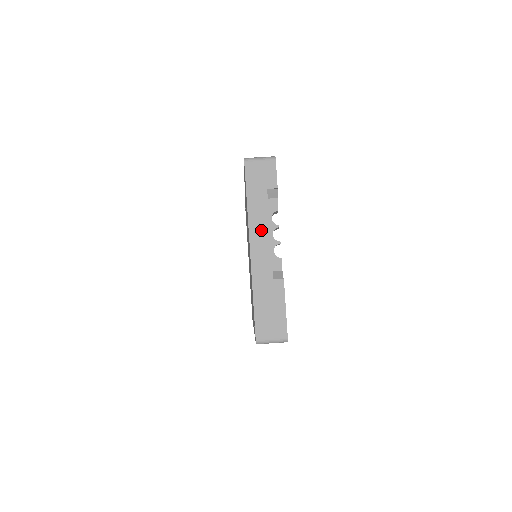
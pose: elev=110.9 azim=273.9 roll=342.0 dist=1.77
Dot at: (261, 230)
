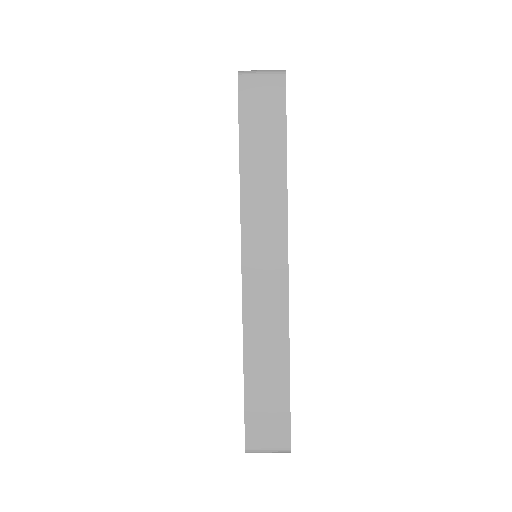
Dot at: occluded
